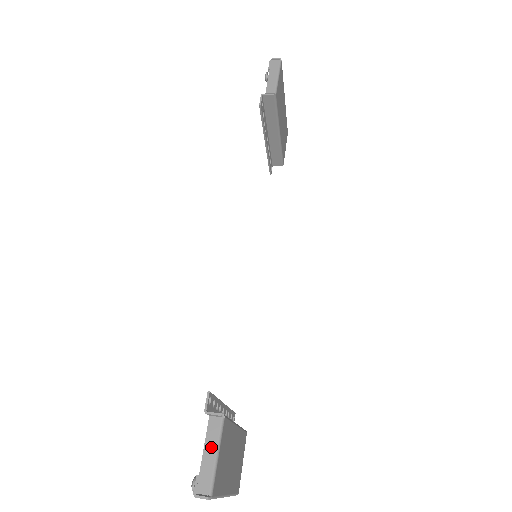
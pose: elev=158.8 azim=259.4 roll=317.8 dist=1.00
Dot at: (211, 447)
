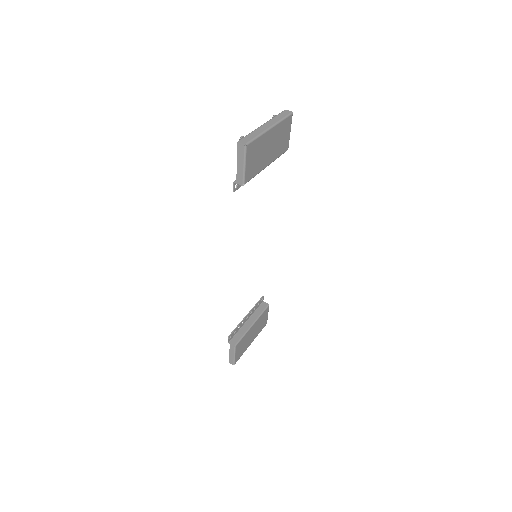
Dot at: (232, 353)
